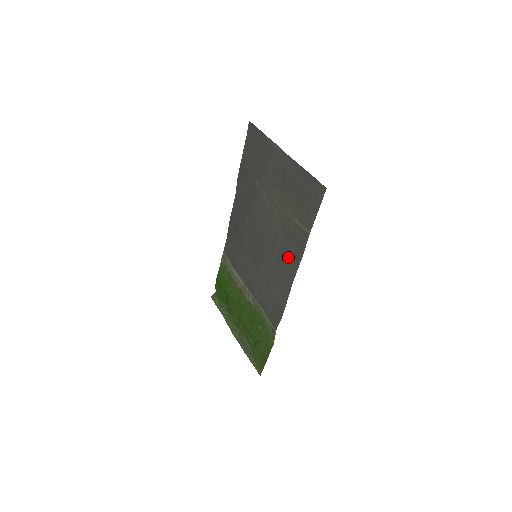
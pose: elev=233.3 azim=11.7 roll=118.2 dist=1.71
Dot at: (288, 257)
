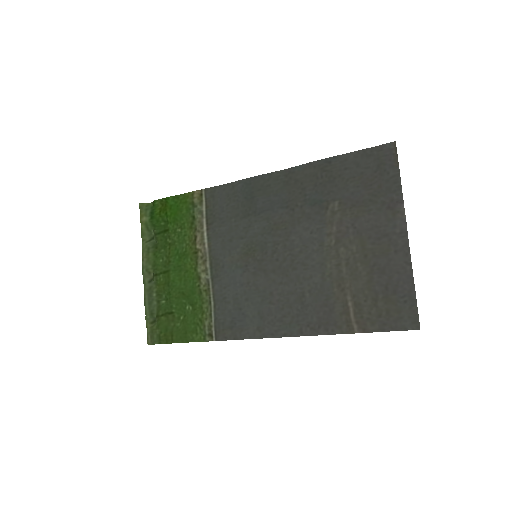
Dot at: (303, 313)
